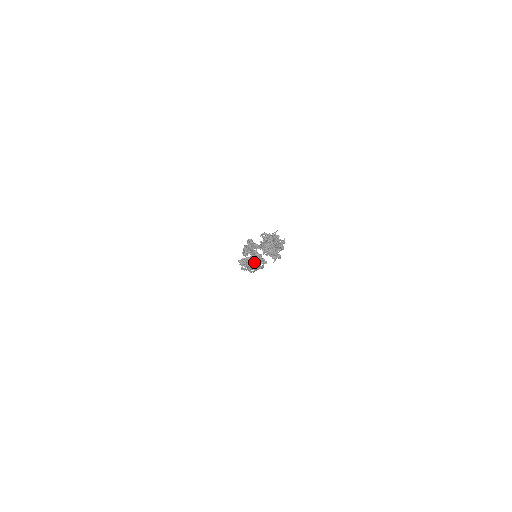
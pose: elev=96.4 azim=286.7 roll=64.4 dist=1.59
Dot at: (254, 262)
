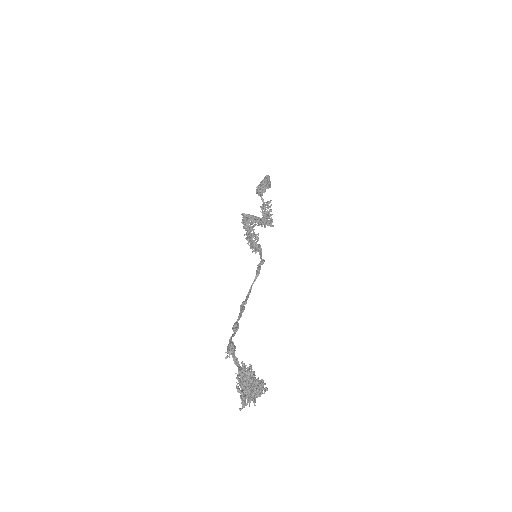
Dot at: (256, 235)
